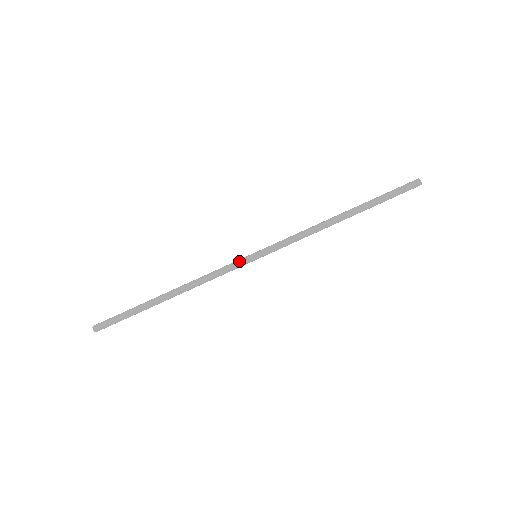
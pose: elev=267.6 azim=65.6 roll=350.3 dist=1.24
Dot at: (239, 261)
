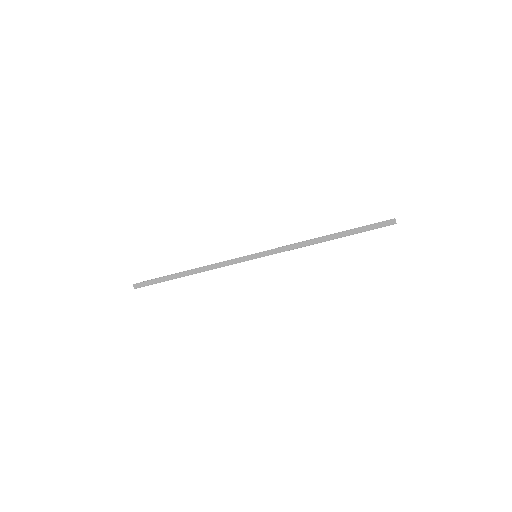
Dot at: occluded
